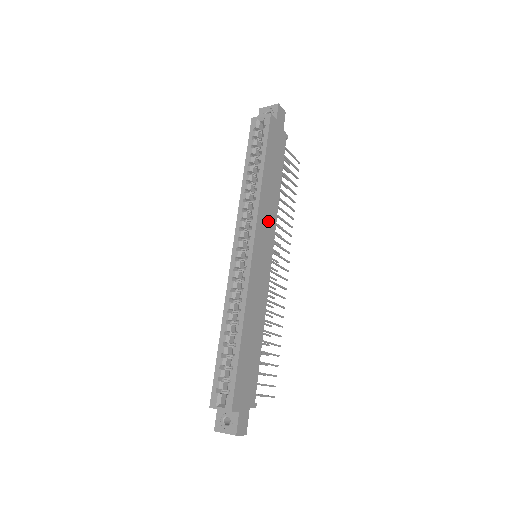
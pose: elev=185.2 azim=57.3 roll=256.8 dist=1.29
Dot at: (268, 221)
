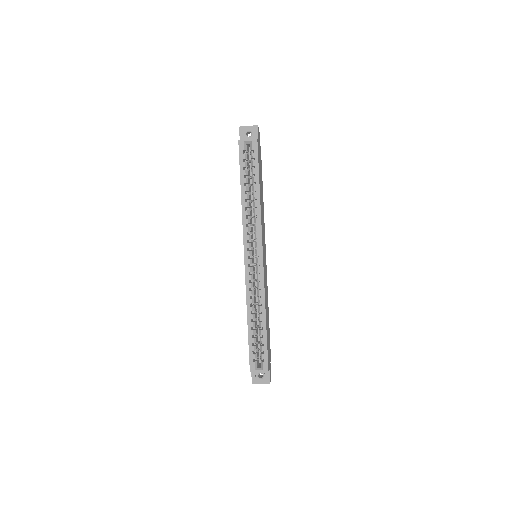
Dot at: (263, 229)
